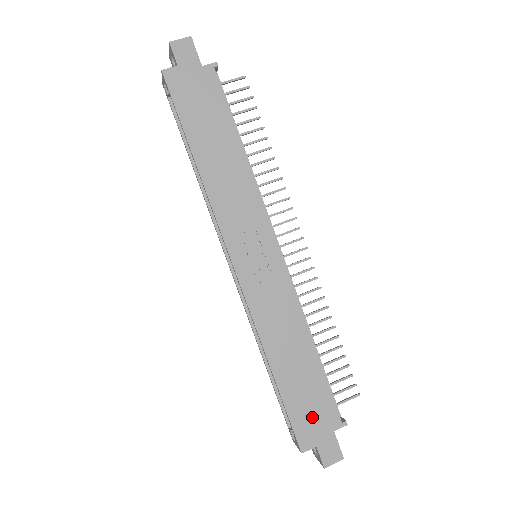
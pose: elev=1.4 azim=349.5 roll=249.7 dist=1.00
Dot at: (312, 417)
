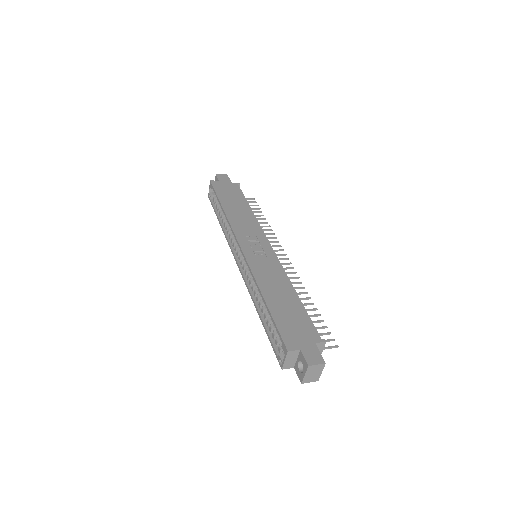
Dot at: (296, 331)
